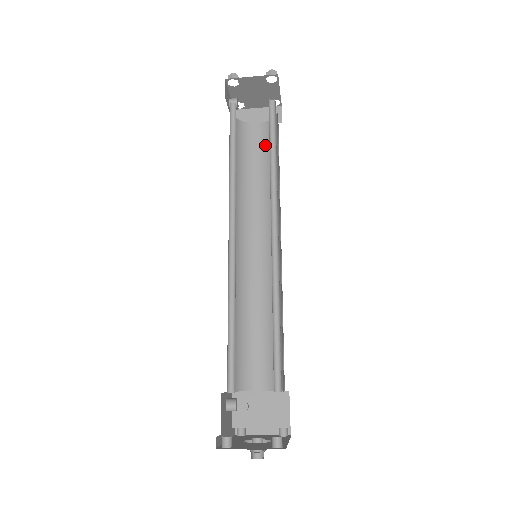
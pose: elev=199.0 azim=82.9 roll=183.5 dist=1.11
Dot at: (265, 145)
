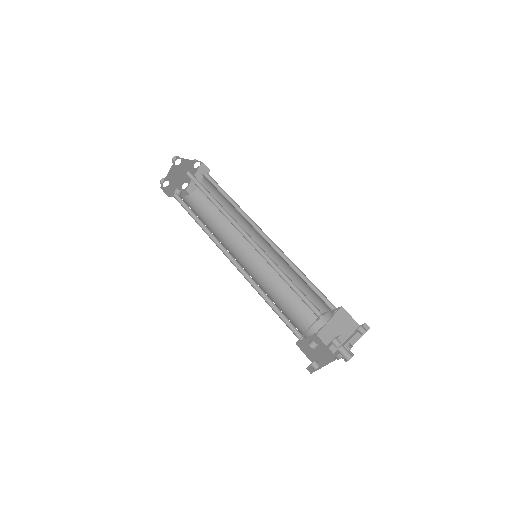
Dot at: (213, 192)
